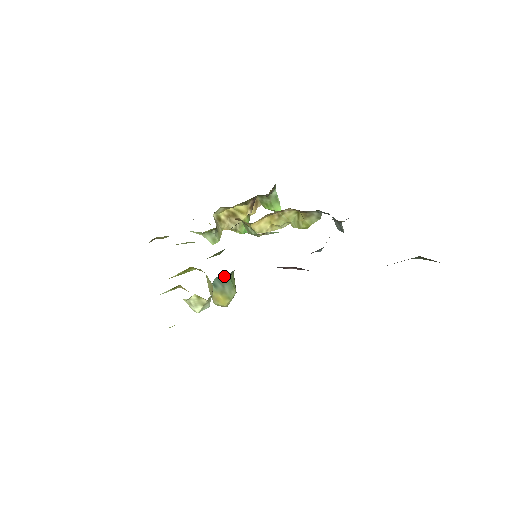
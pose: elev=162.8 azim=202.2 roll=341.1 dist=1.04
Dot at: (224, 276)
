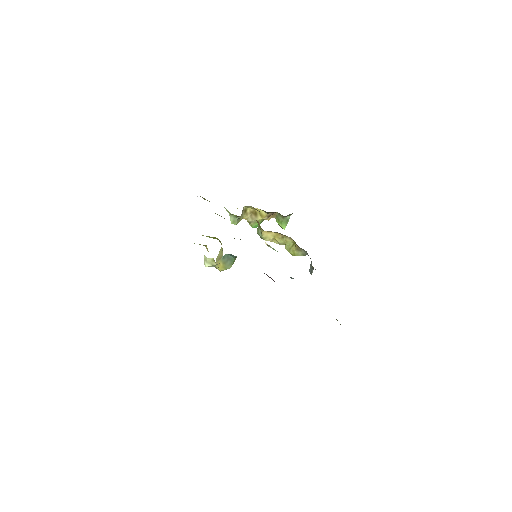
Dot at: (232, 256)
